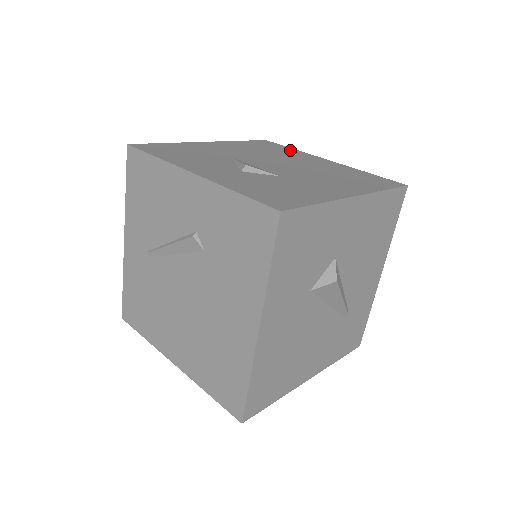
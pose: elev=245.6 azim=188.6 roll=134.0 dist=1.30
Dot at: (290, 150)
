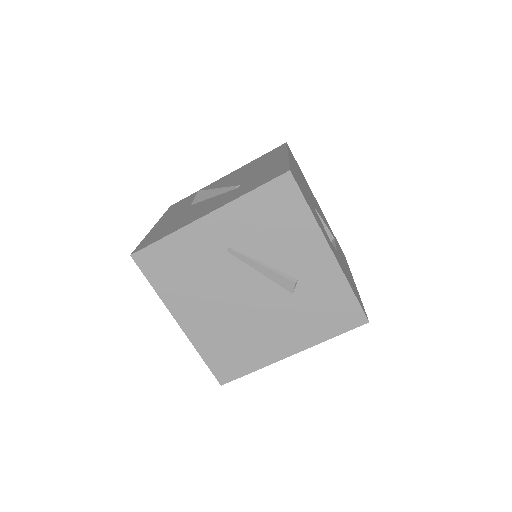
Dot at: occluded
